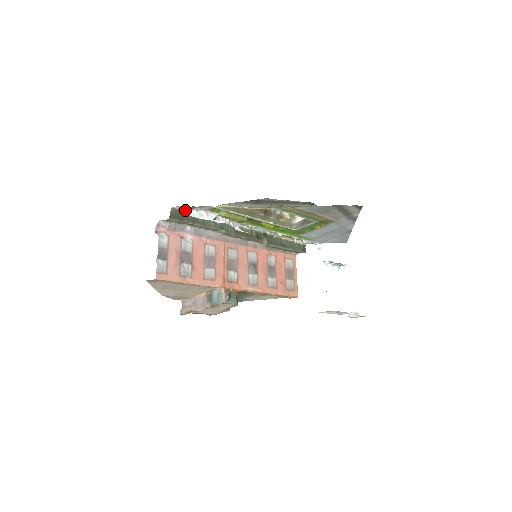
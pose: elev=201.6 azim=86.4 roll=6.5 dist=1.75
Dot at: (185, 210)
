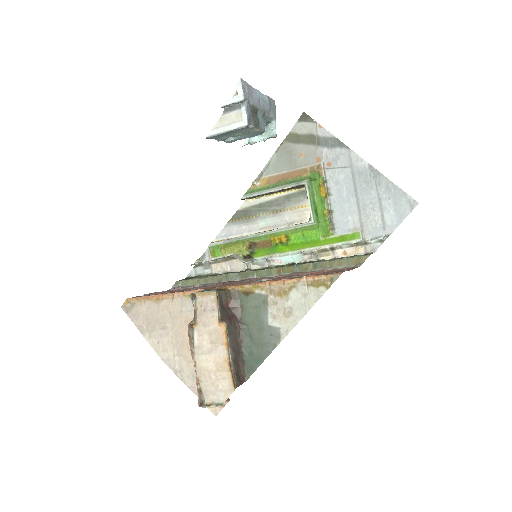
Dot at: (198, 276)
